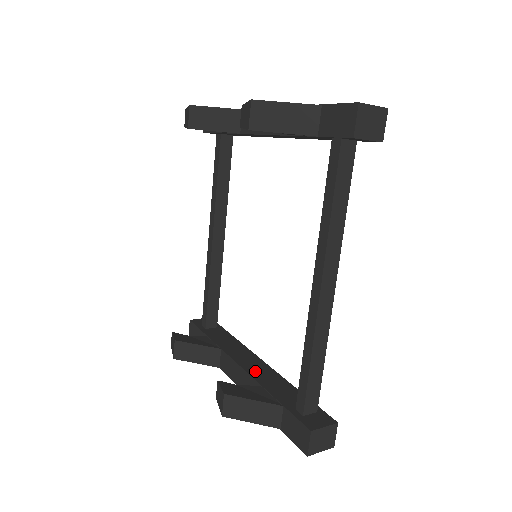
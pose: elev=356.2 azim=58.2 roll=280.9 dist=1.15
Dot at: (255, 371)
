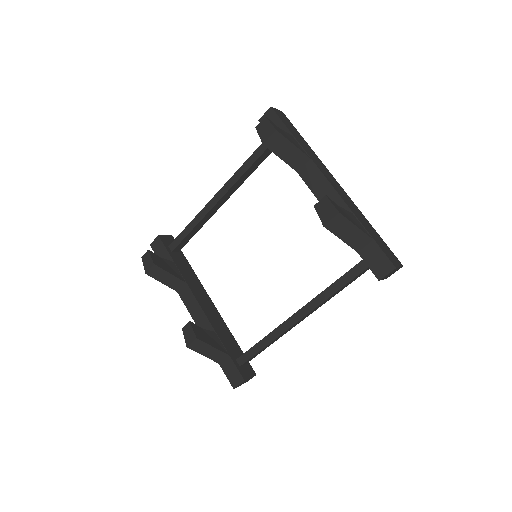
Dot at: (211, 315)
